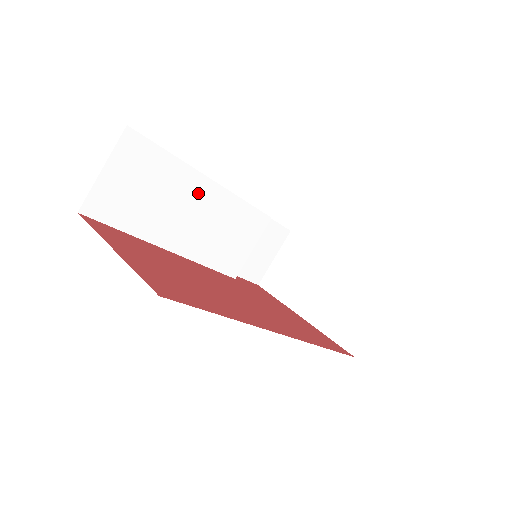
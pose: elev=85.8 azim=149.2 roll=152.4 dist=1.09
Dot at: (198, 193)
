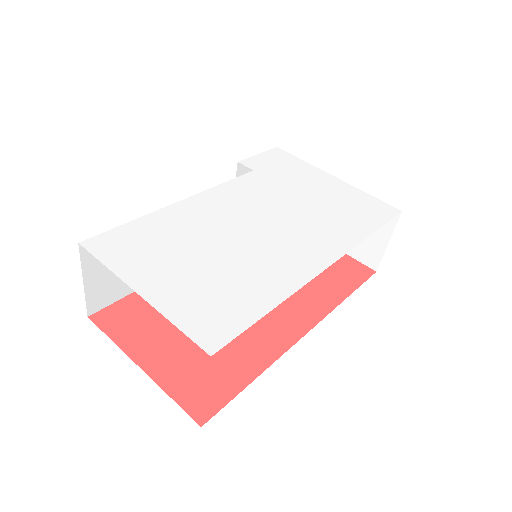
Dot at: occluded
